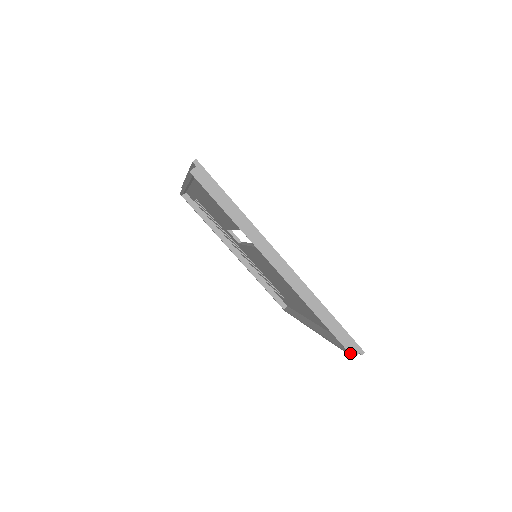
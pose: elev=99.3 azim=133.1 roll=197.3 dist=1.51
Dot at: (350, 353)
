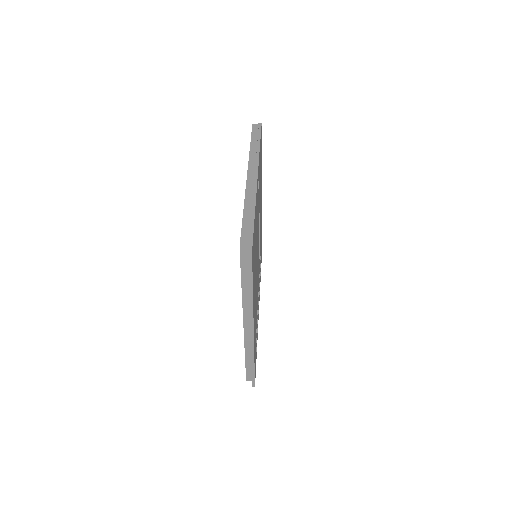
Dot at: (241, 242)
